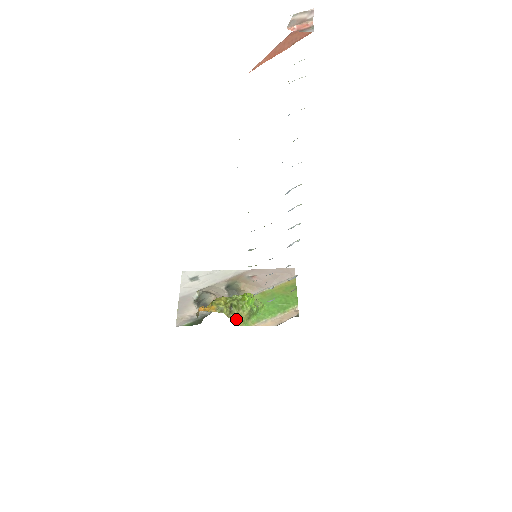
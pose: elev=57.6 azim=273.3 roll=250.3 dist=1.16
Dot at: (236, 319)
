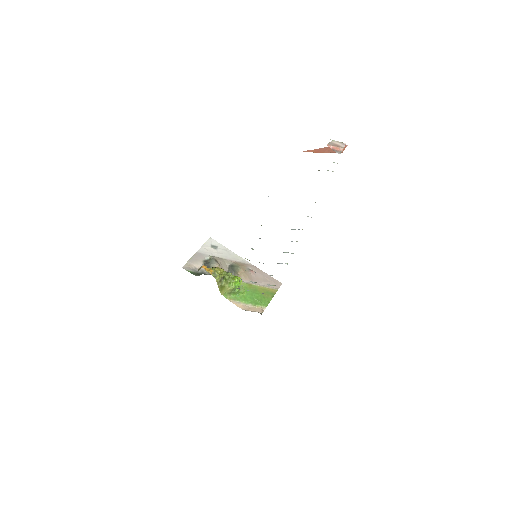
Dot at: (221, 288)
